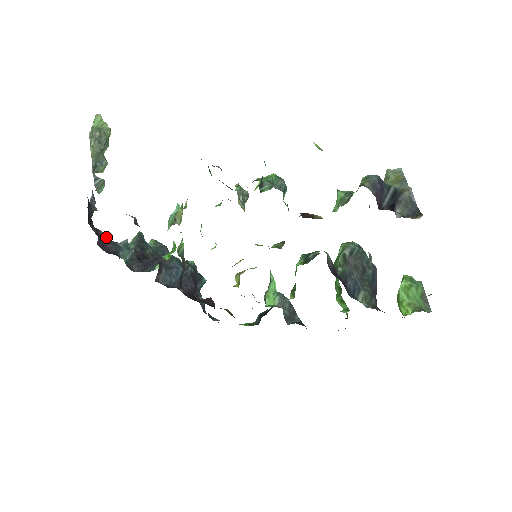
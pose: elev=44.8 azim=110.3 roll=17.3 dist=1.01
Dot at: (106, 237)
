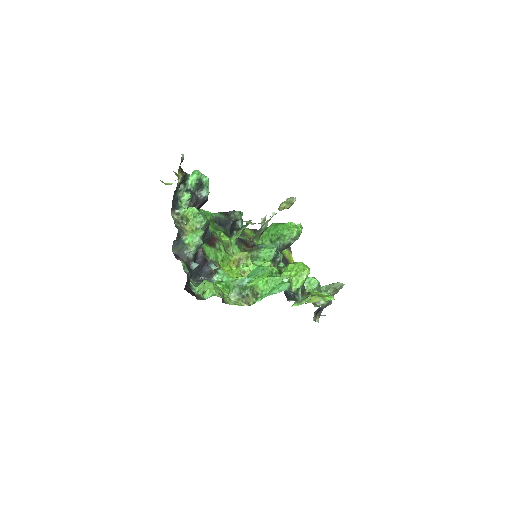
Dot at: occluded
